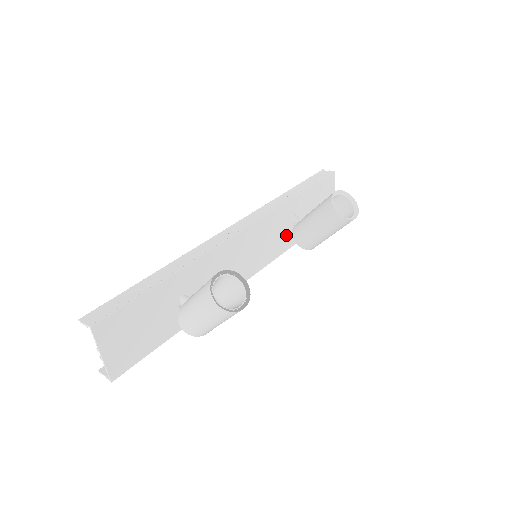
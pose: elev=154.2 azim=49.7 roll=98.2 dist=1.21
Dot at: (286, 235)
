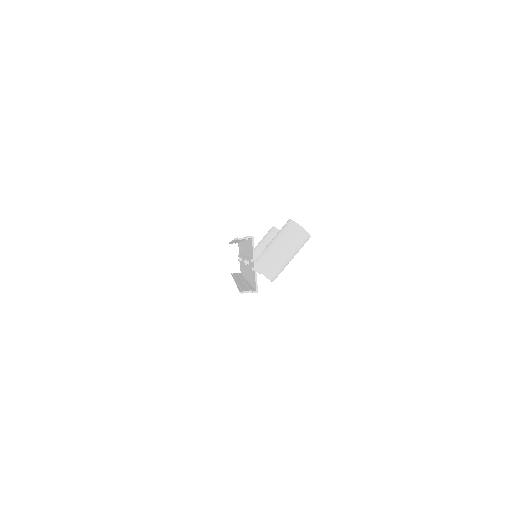
Dot at: occluded
